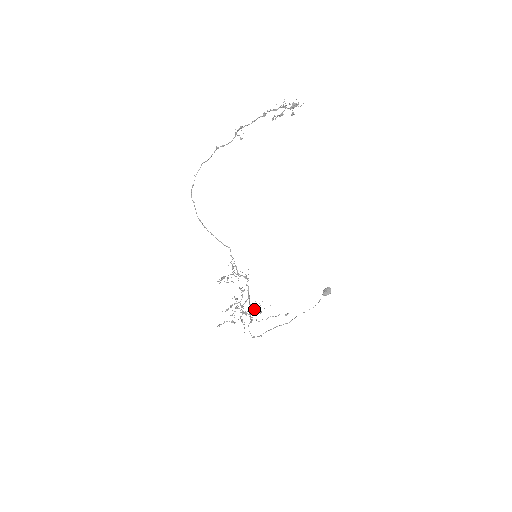
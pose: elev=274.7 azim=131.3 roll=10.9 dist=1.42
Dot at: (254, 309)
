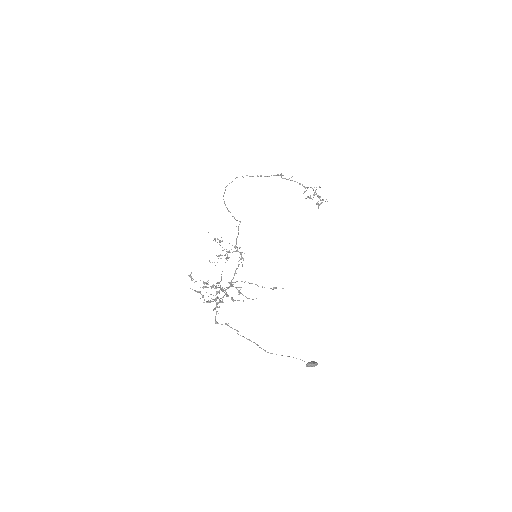
Dot at: occluded
